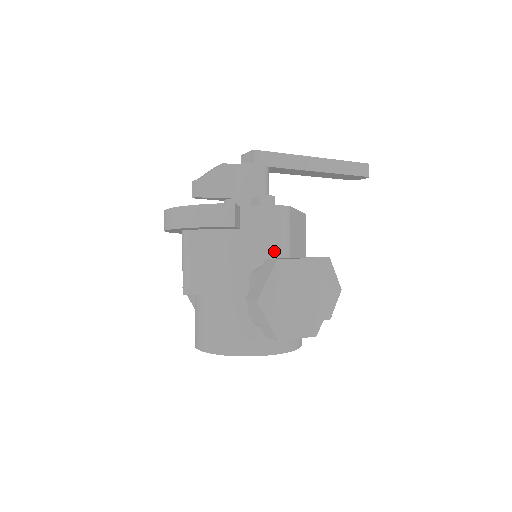
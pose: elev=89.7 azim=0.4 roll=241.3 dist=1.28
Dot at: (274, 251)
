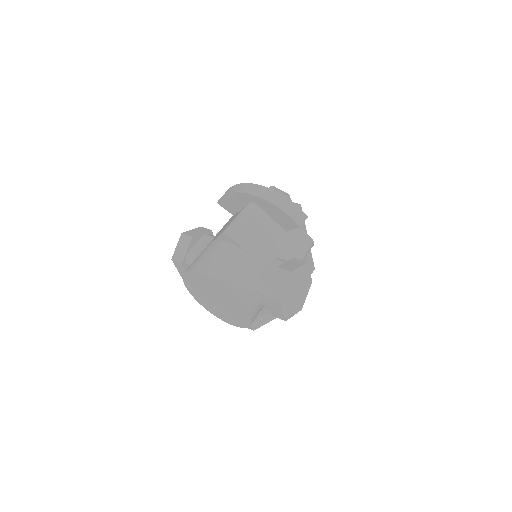
Dot at: occluded
